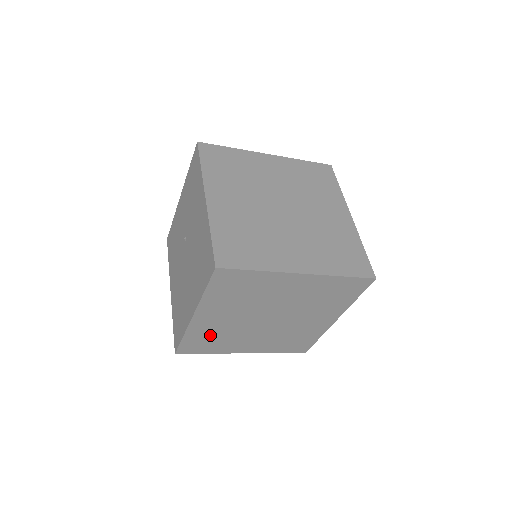
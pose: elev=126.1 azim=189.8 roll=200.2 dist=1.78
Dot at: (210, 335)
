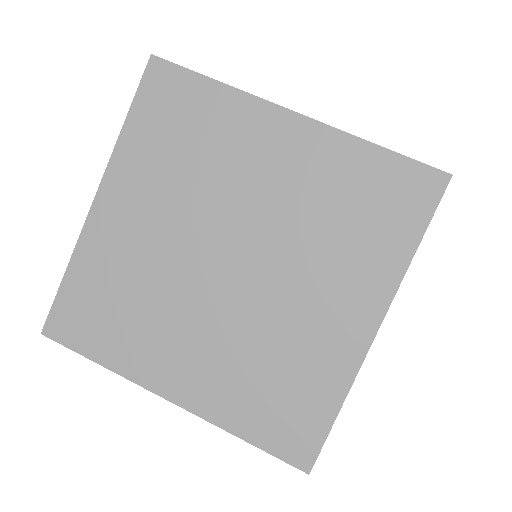
Dot at: occluded
